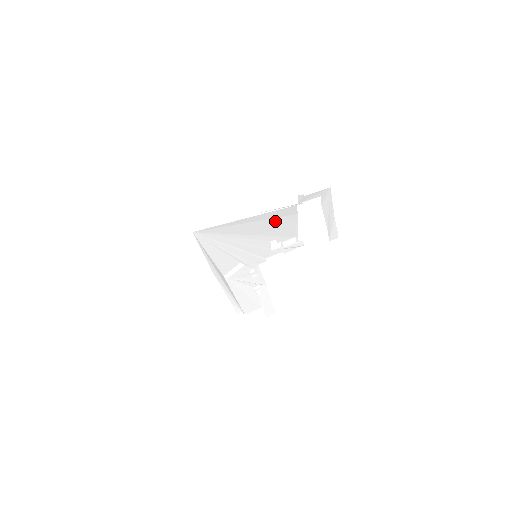
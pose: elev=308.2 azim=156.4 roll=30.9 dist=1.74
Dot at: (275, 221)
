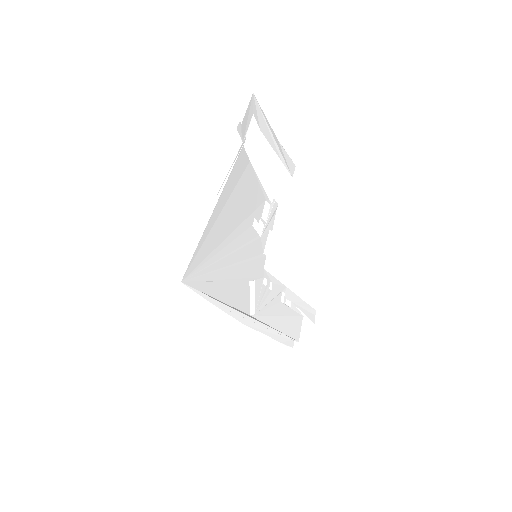
Dot at: (239, 190)
